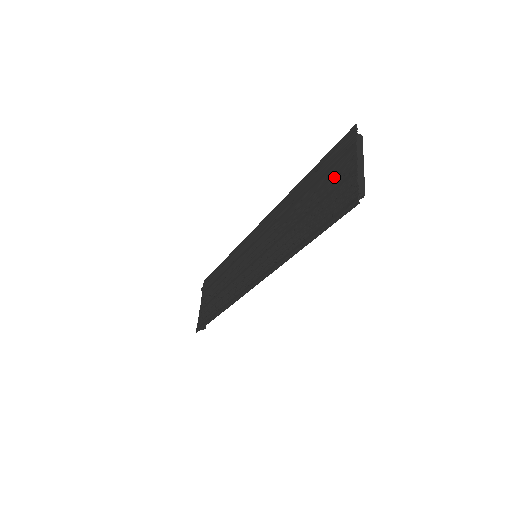
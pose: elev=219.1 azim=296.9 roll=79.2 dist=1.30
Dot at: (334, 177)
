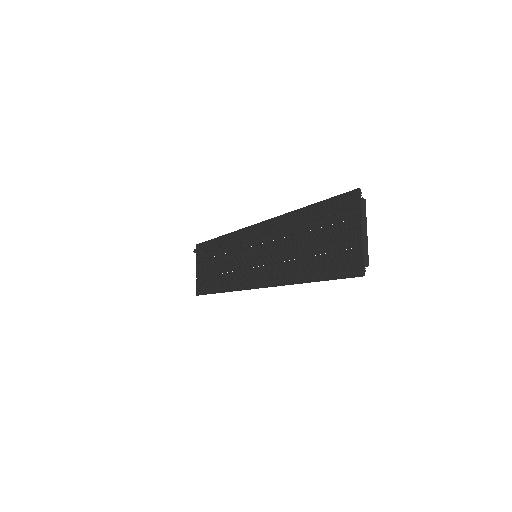
Dot at: (338, 231)
